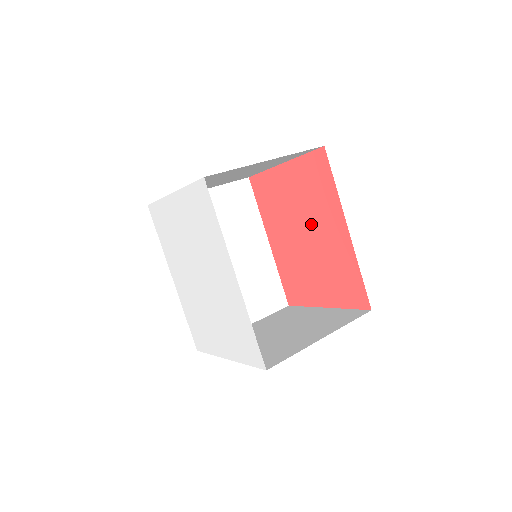
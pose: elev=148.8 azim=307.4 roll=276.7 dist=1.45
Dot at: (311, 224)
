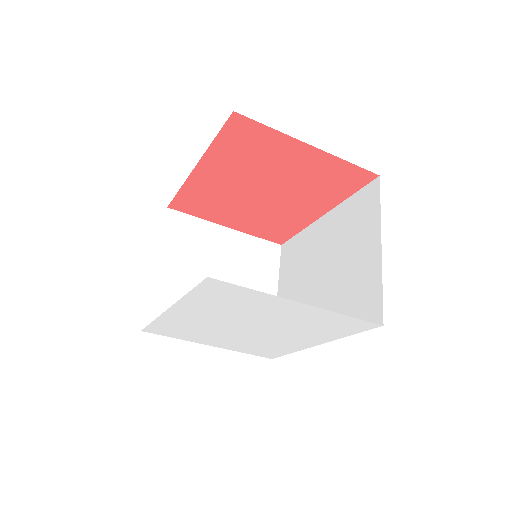
Dot at: (286, 194)
